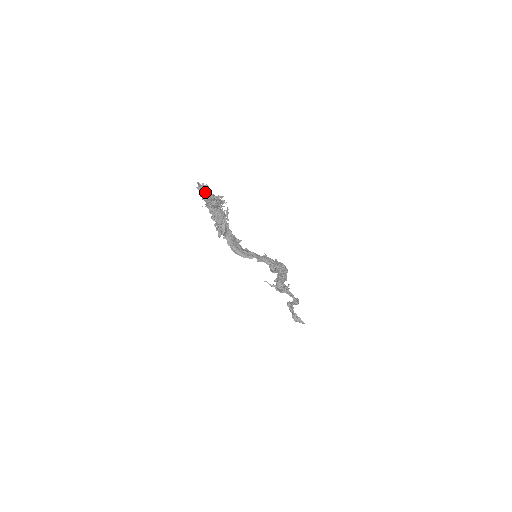
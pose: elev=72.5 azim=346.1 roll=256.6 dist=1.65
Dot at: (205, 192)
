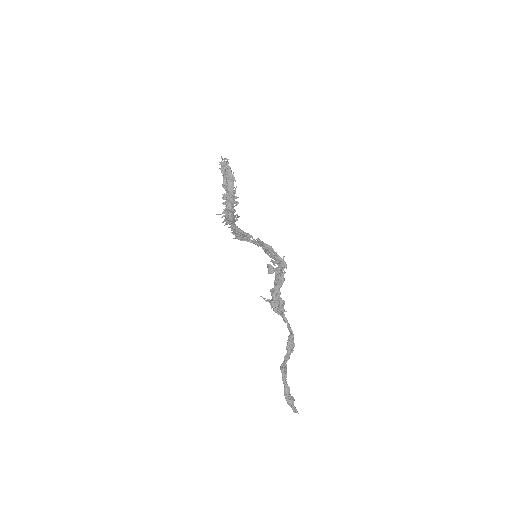
Dot at: (225, 162)
